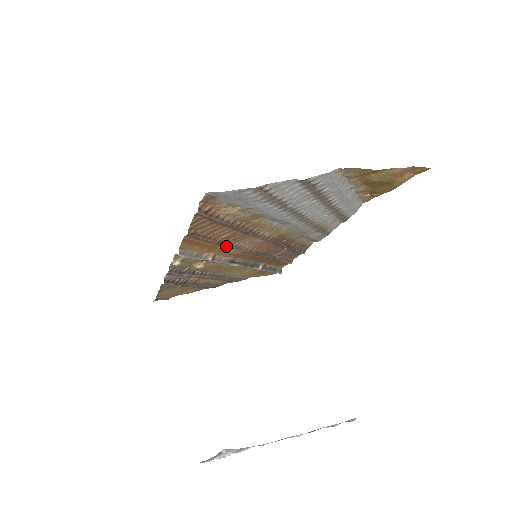
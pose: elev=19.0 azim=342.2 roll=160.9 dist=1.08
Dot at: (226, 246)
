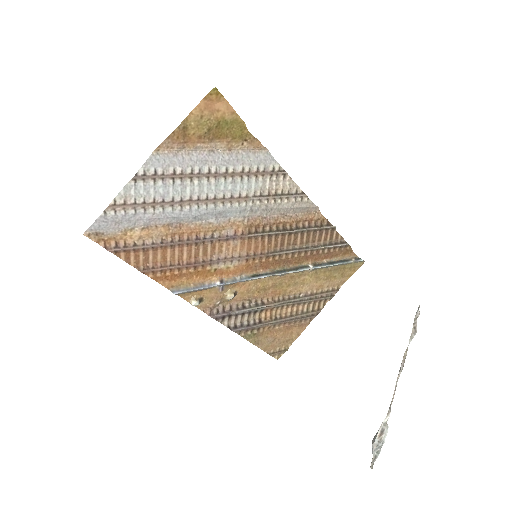
Dot at: (209, 265)
